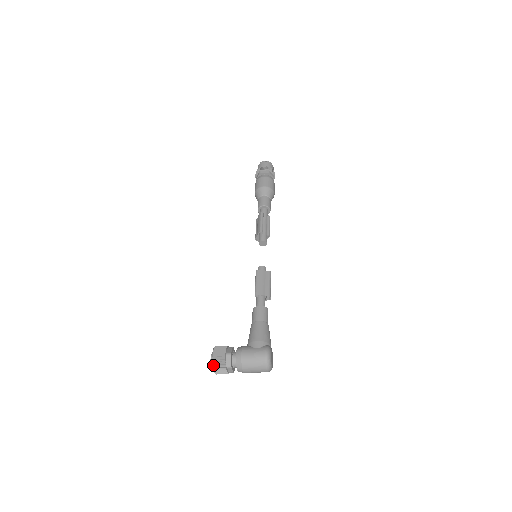
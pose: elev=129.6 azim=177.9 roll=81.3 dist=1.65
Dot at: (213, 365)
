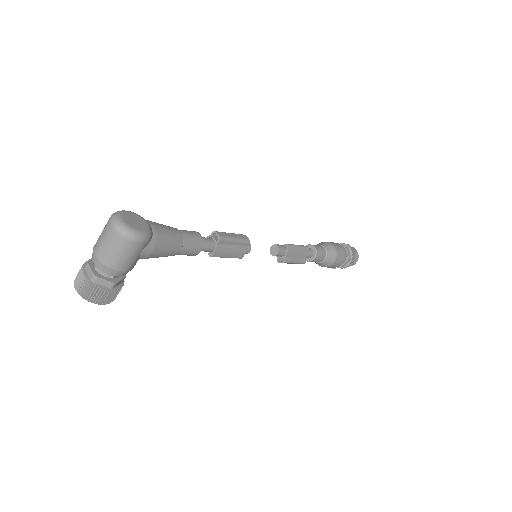
Dot at: (76, 278)
